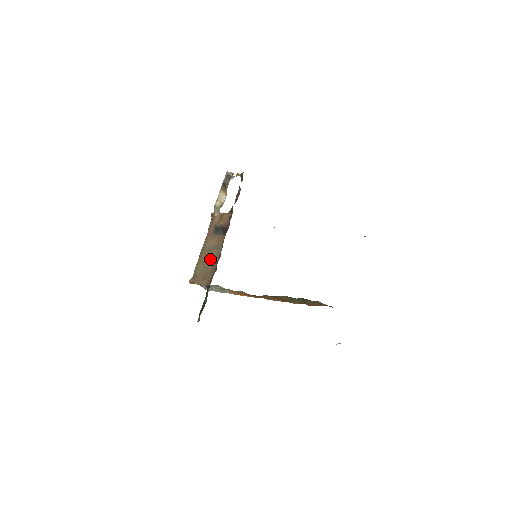
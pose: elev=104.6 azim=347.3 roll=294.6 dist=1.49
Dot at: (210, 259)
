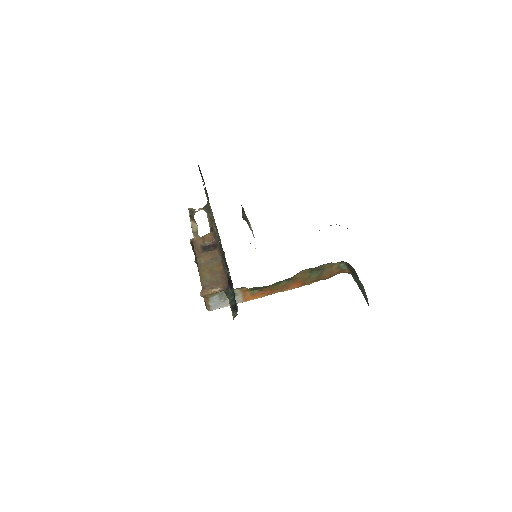
Dot at: (213, 269)
